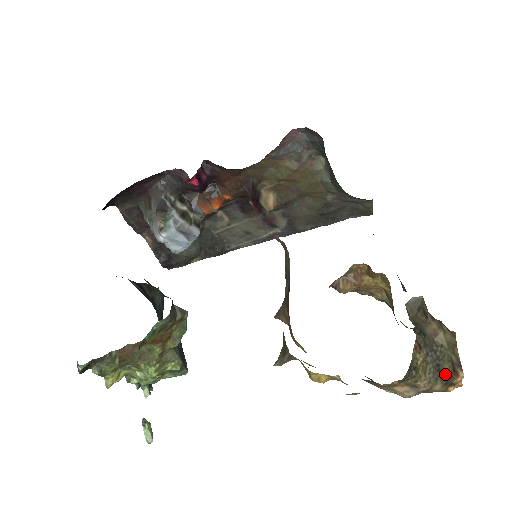
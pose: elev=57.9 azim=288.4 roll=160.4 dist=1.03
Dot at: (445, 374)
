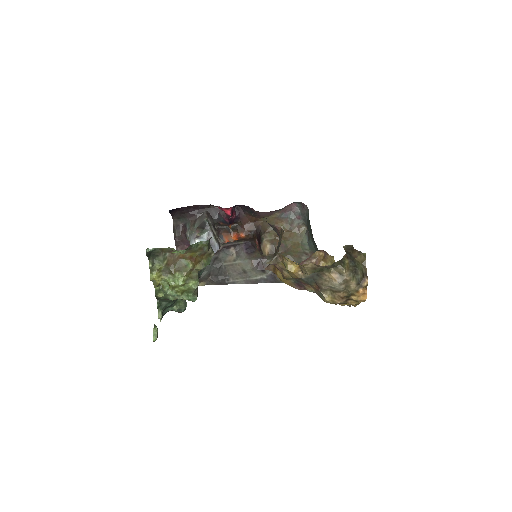
Dot at: (358, 276)
